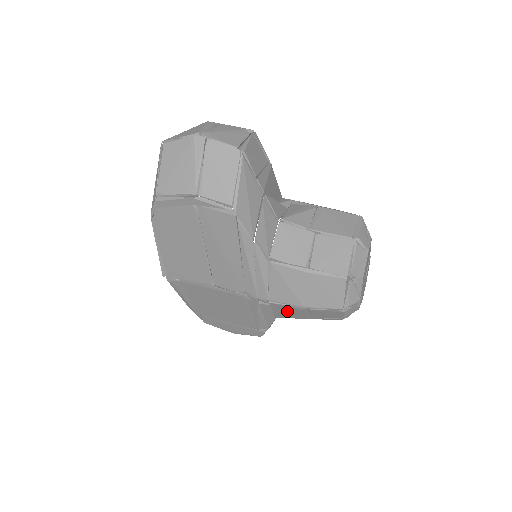
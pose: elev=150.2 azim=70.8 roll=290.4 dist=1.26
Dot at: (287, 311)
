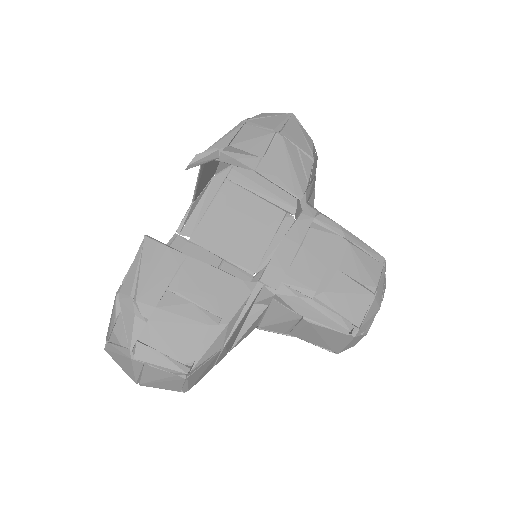
Dot at: occluded
